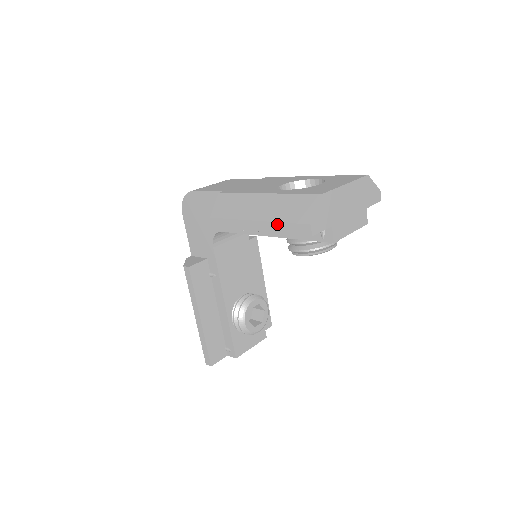
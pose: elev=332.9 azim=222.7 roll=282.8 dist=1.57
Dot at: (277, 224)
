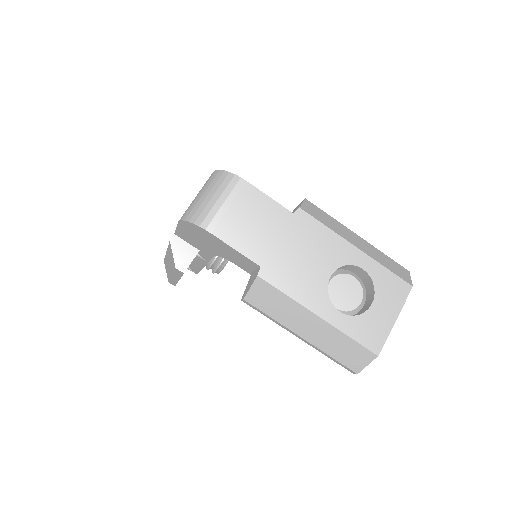
Dot at: (325, 353)
